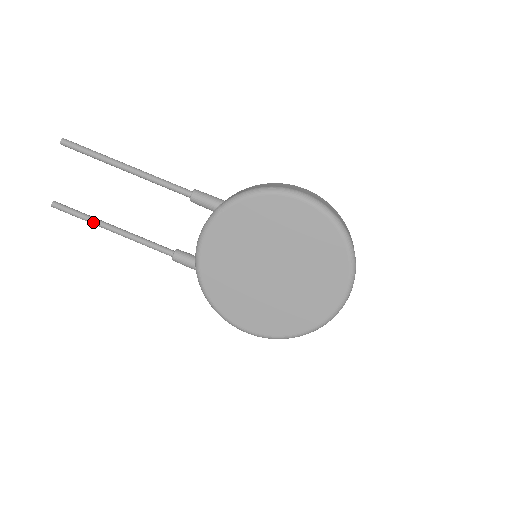
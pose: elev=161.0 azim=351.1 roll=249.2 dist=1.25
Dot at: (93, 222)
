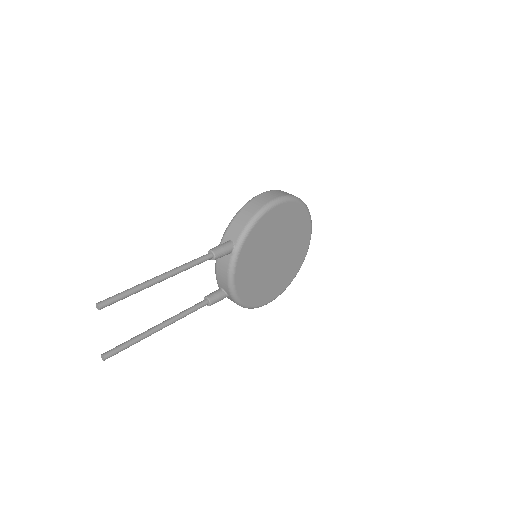
Dot at: (144, 338)
